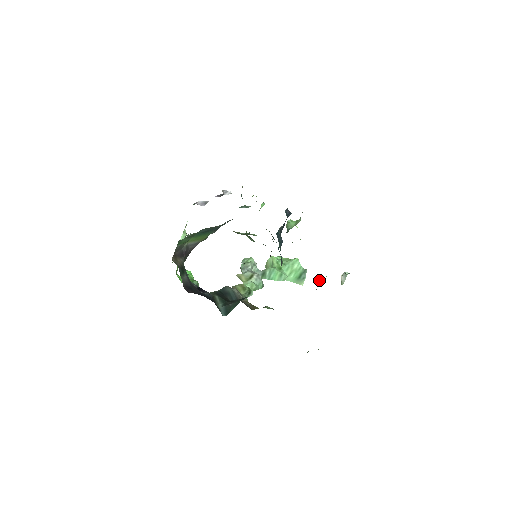
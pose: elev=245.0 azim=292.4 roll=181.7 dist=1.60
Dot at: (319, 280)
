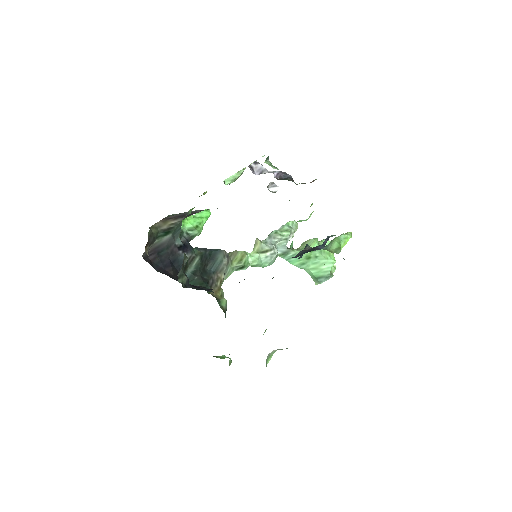
Dot at: occluded
